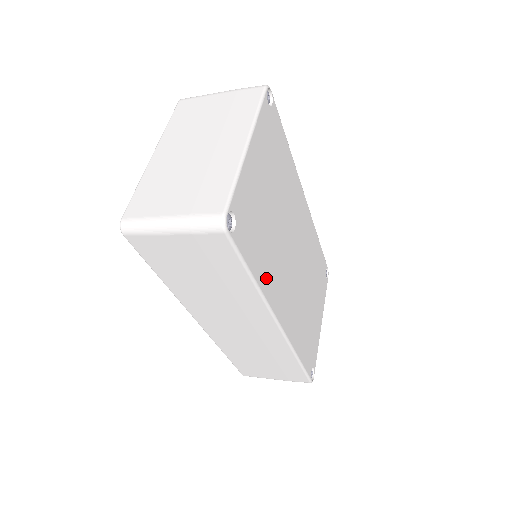
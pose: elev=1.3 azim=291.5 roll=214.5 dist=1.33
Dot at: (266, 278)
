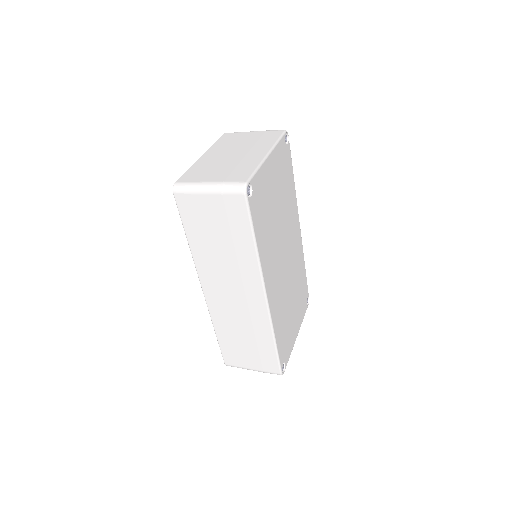
Dot at: (264, 251)
